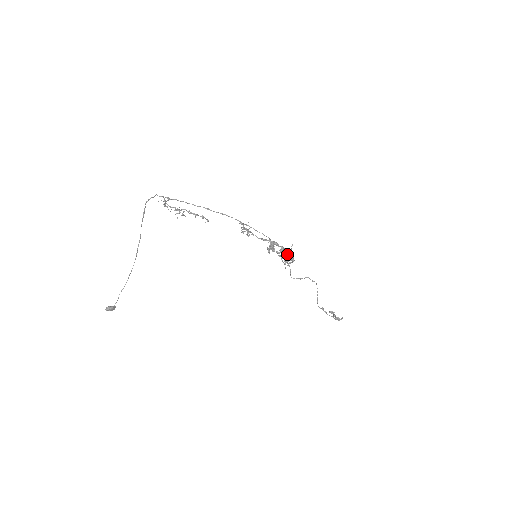
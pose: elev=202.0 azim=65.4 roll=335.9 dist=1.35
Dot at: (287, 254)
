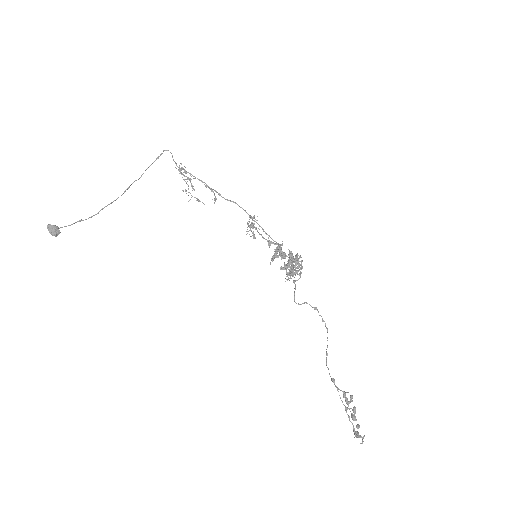
Dot at: occluded
